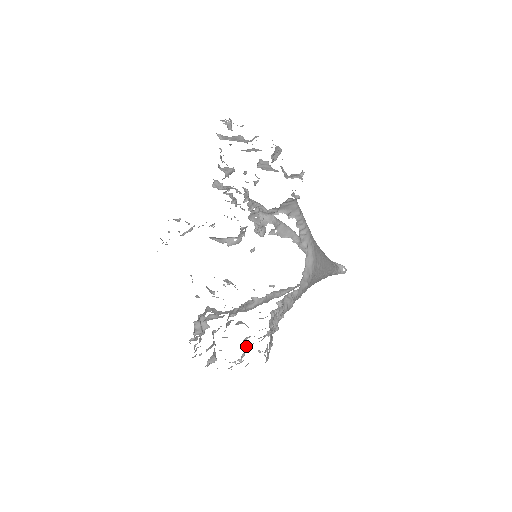
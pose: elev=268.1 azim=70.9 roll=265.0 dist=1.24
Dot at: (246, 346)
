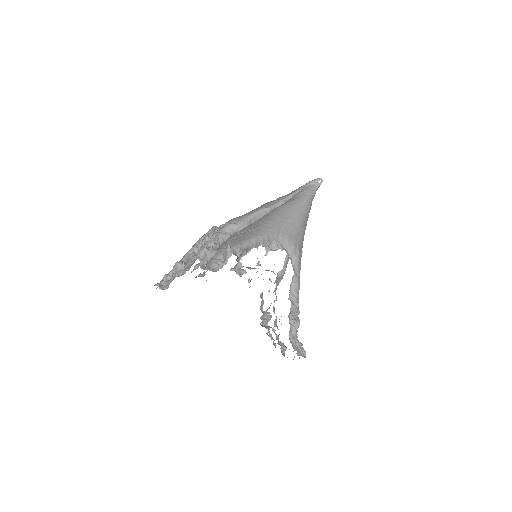
Dot at: occluded
